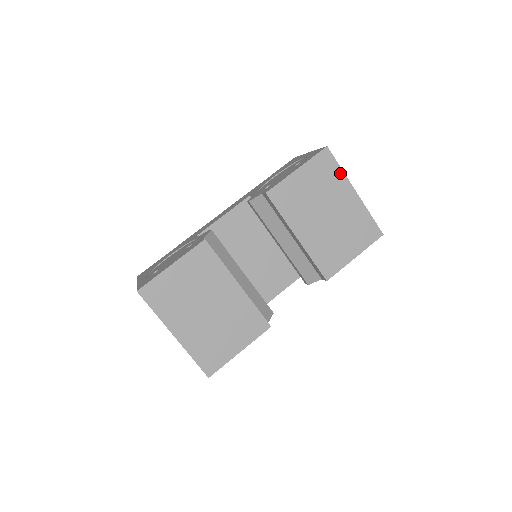
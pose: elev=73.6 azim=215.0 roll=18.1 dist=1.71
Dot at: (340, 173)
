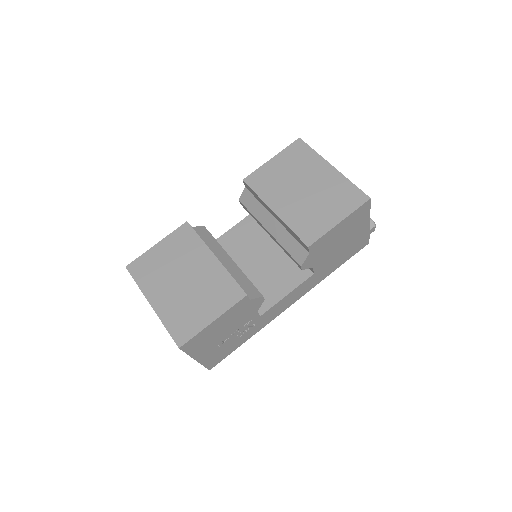
Dot at: (314, 155)
